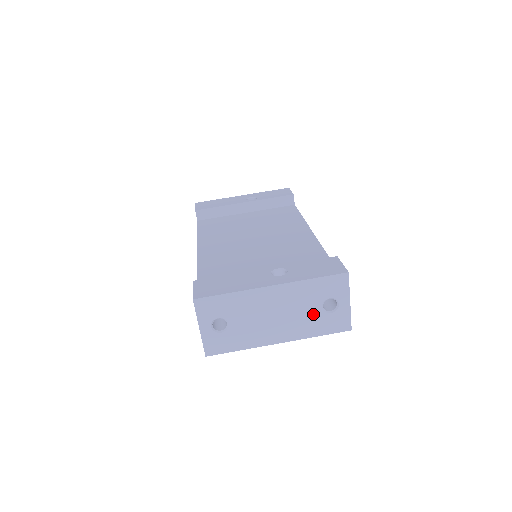
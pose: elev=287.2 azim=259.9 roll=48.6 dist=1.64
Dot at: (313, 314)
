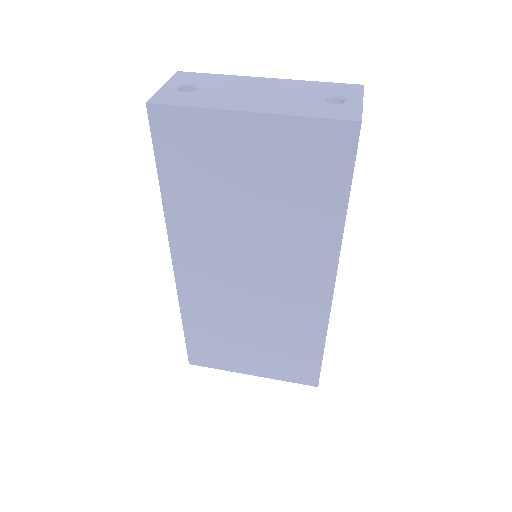
Dot at: (309, 101)
